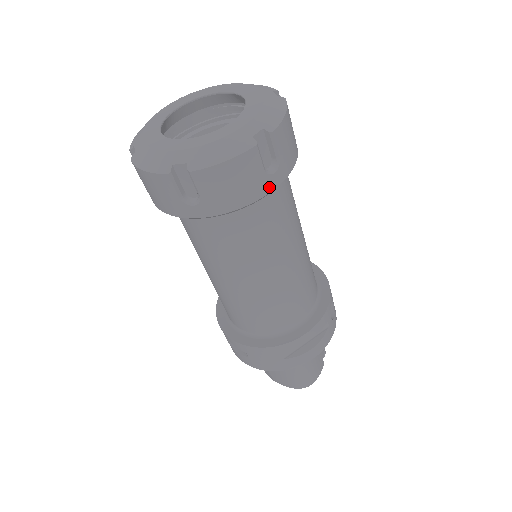
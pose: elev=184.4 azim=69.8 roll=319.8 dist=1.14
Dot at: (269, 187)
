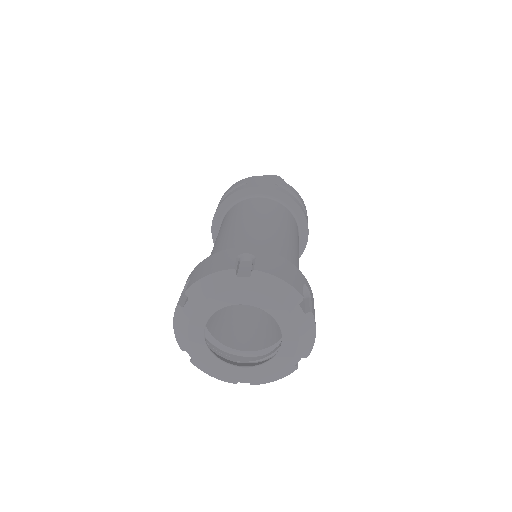
Dot at: occluded
